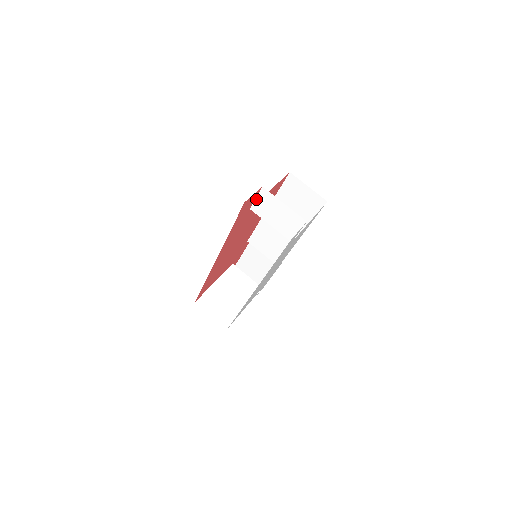
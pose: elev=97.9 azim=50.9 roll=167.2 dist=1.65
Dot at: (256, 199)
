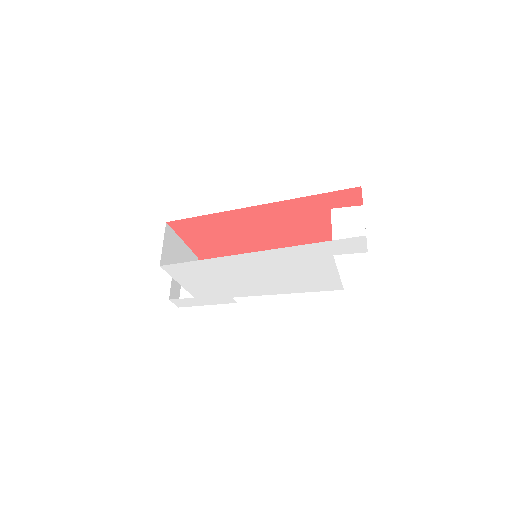
Dot at: (346, 208)
